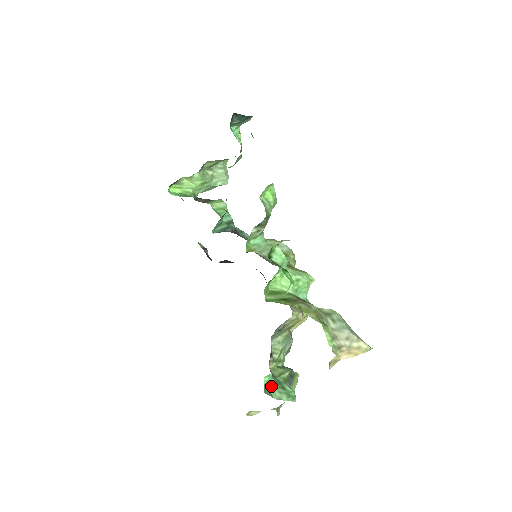
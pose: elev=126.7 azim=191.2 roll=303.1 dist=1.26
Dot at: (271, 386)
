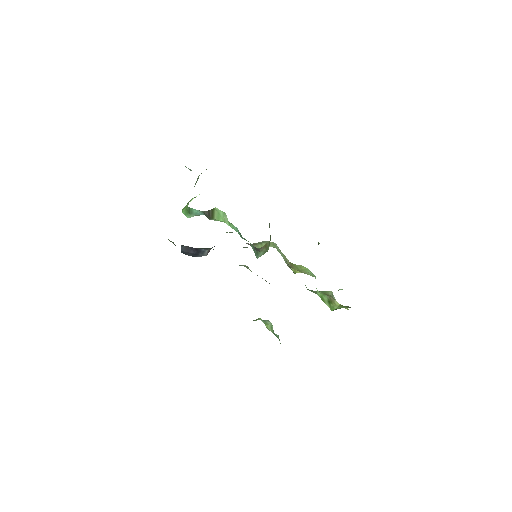
Dot at: occluded
